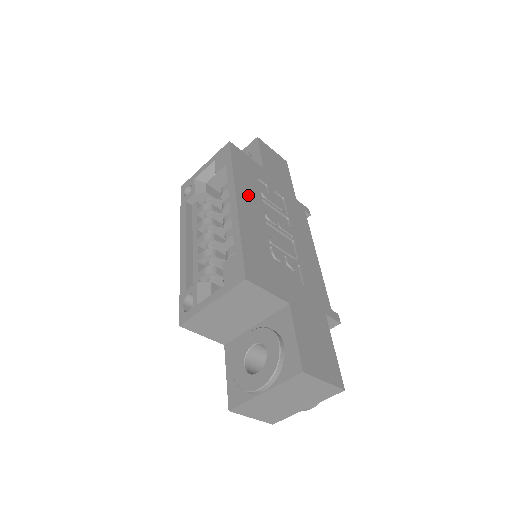
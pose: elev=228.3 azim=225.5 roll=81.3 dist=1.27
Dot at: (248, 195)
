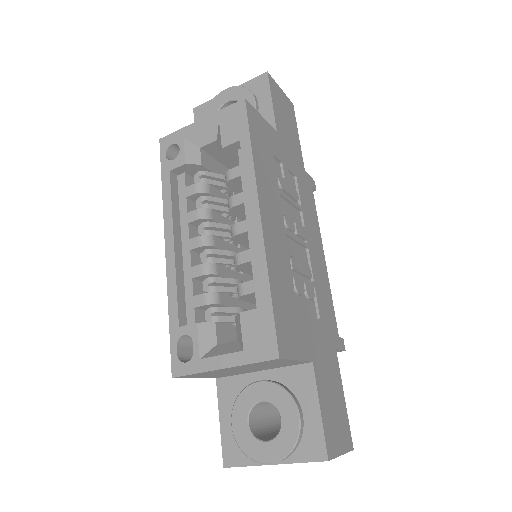
Dot at: (269, 197)
